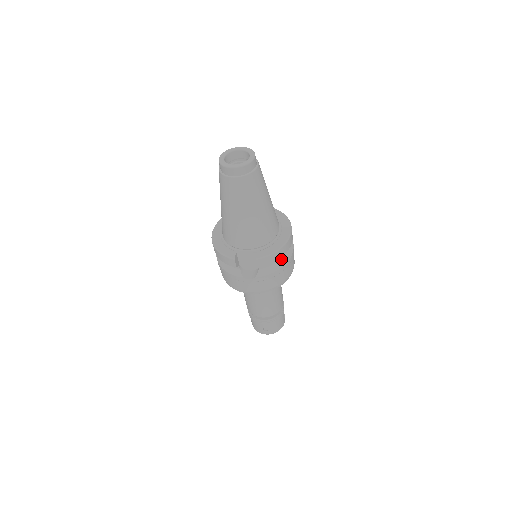
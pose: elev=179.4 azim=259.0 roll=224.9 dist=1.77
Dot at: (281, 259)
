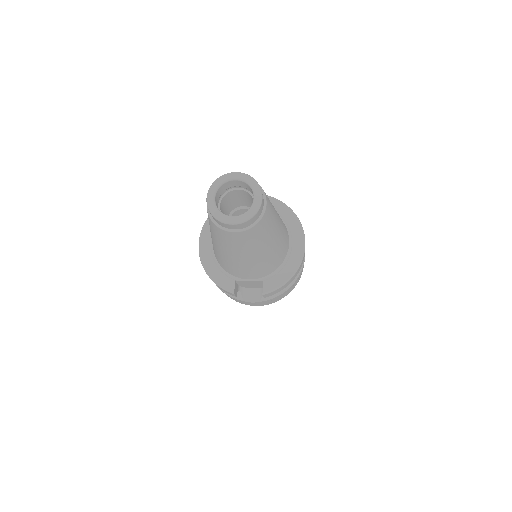
Dot at: occluded
